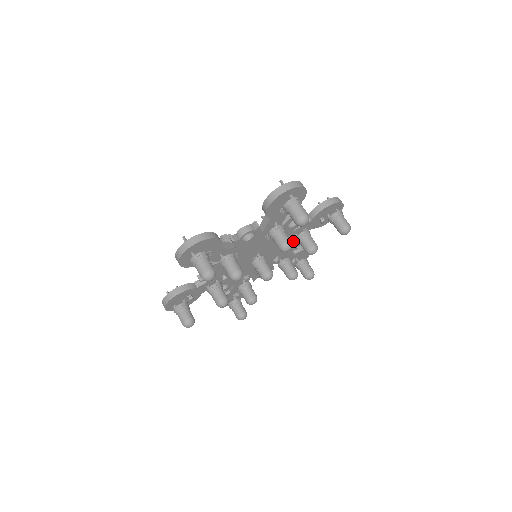
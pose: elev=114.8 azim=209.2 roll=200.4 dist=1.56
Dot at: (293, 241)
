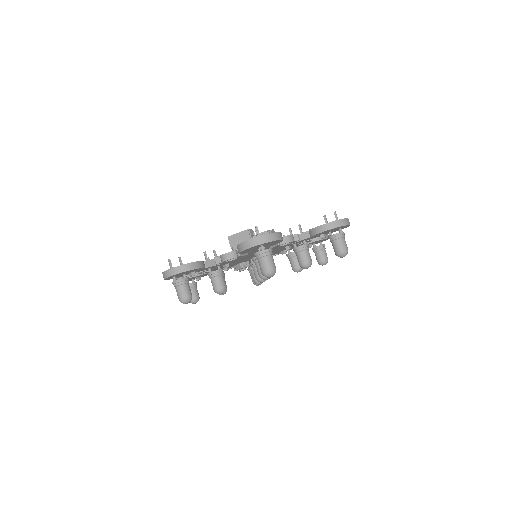
Dot at: (278, 253)
